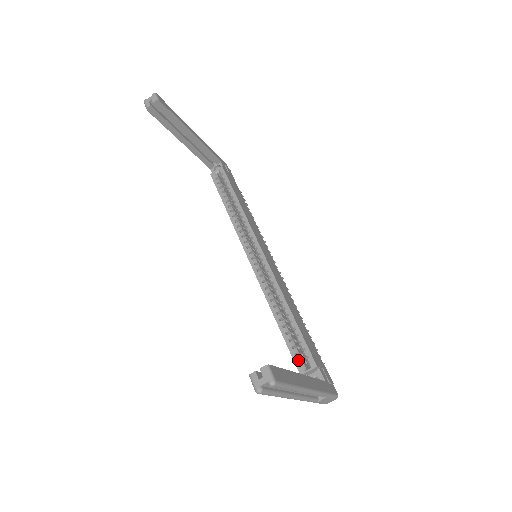
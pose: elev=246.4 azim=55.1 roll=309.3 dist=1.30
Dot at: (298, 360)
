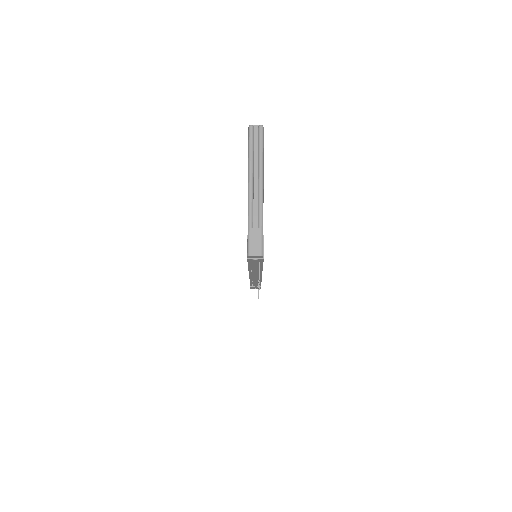
Dot at: occluded
